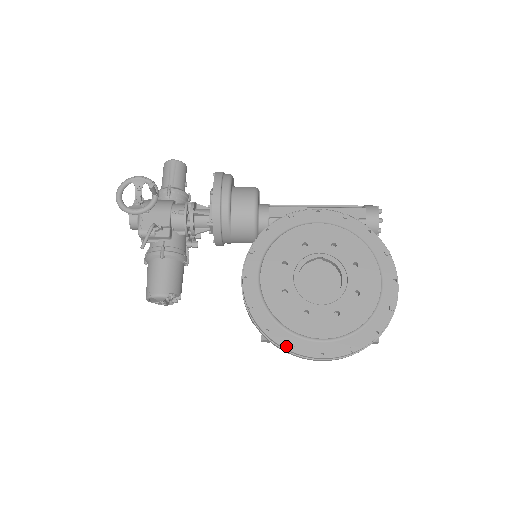
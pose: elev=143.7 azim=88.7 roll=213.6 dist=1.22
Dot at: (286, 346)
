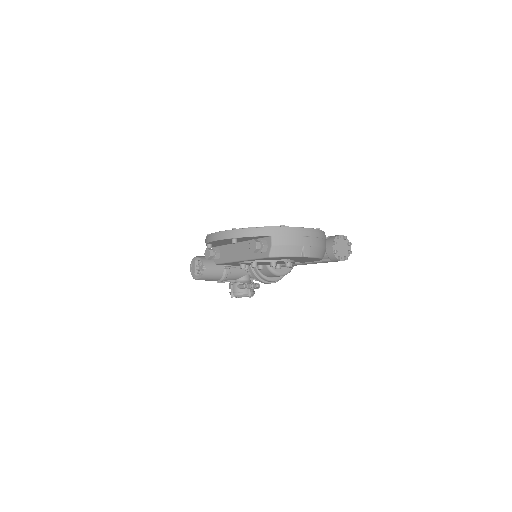
Dot at: occluded
